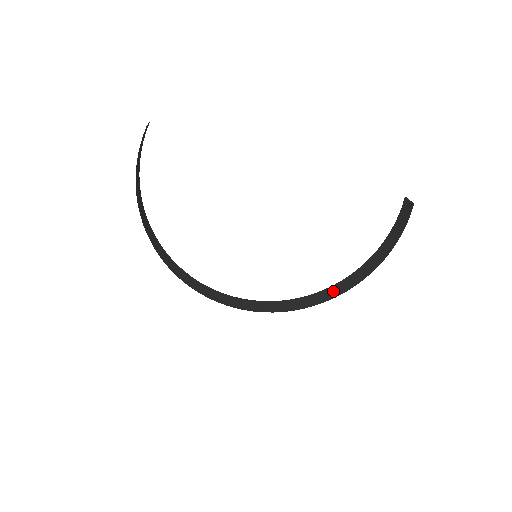
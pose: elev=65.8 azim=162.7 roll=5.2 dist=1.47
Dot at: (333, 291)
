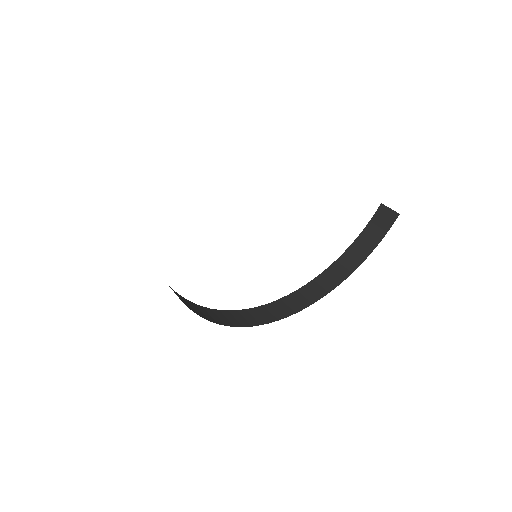
Dot at: (301, 298)
